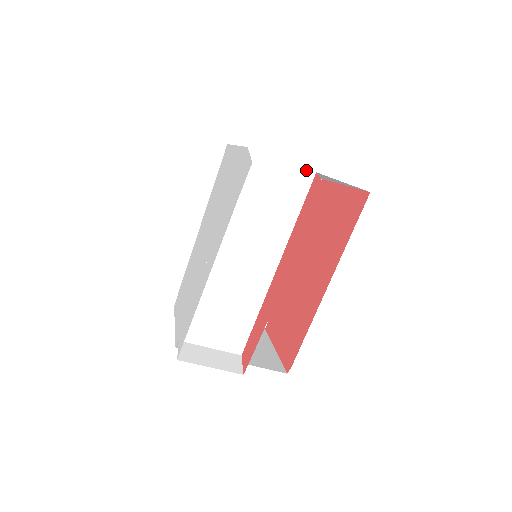
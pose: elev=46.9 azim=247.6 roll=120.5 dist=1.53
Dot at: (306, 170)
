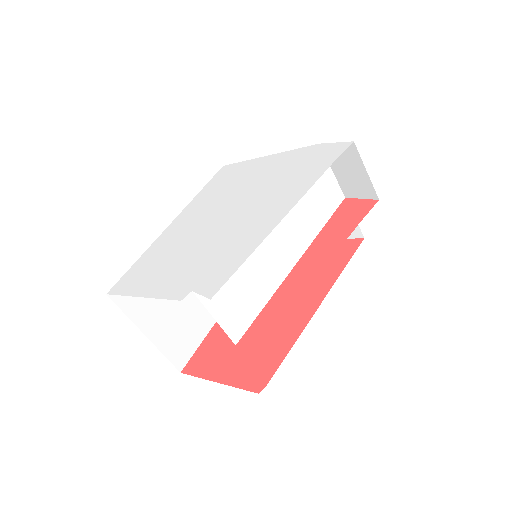
Dot at: (341, 191)
